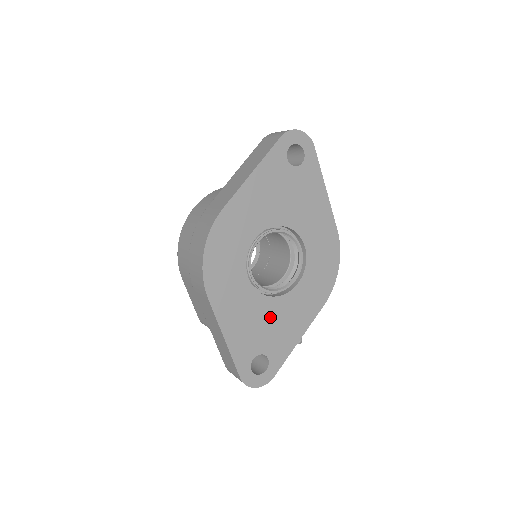
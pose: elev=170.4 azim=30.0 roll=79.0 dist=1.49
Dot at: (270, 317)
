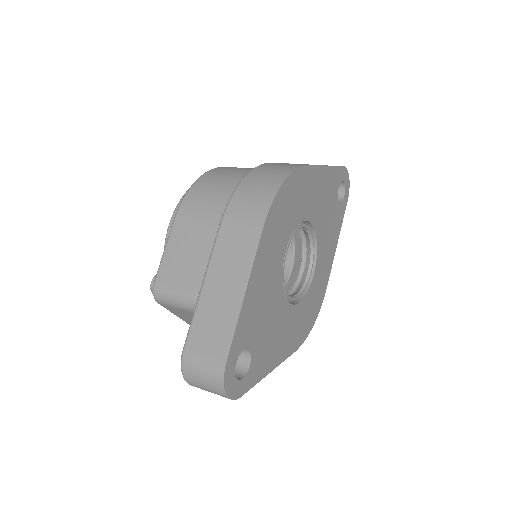
Dot at: (273, 314)
